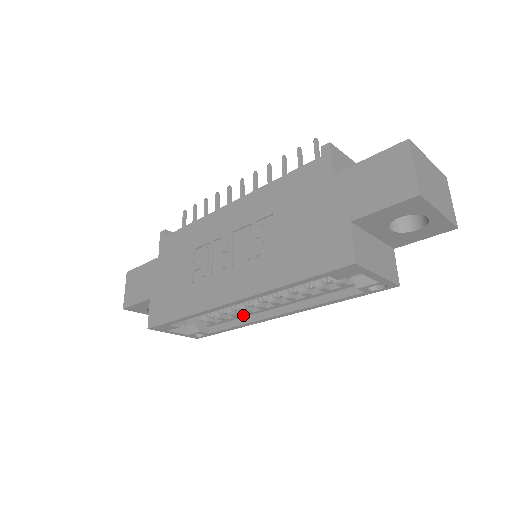
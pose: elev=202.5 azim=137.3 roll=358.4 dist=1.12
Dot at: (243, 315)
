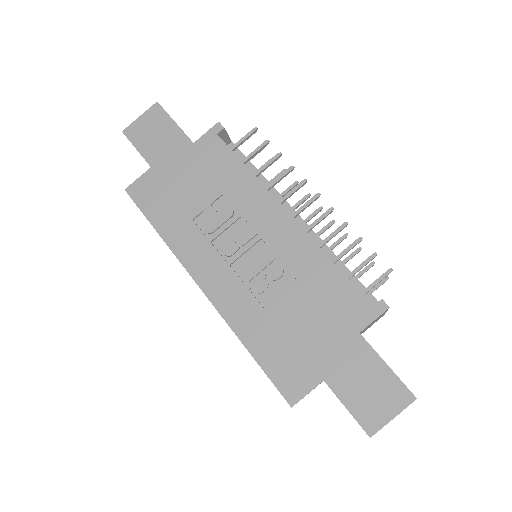
Dot at: occluded
